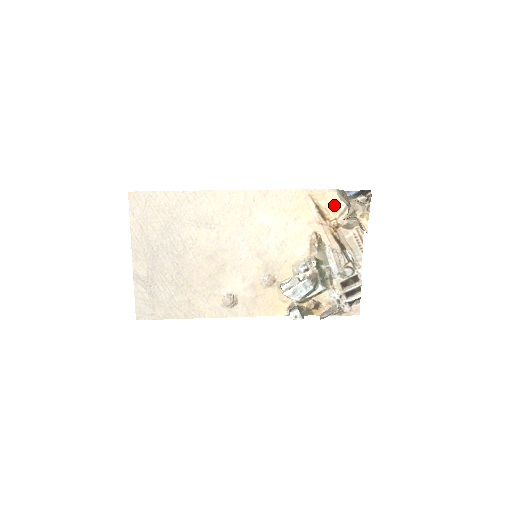
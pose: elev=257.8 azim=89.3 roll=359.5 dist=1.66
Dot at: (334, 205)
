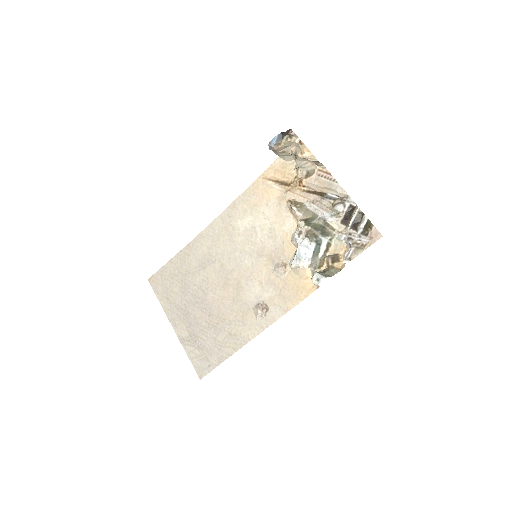
Dot at: (287, 169)
